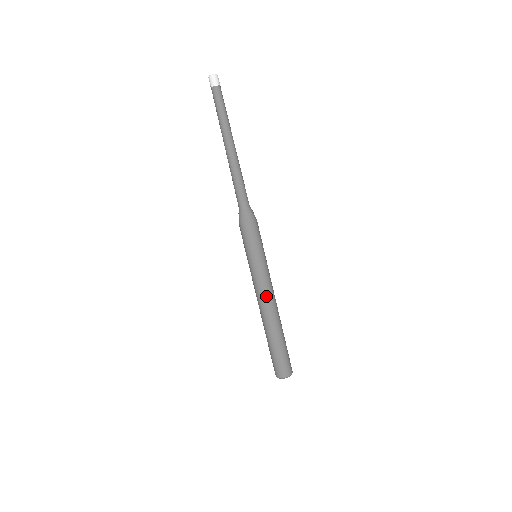
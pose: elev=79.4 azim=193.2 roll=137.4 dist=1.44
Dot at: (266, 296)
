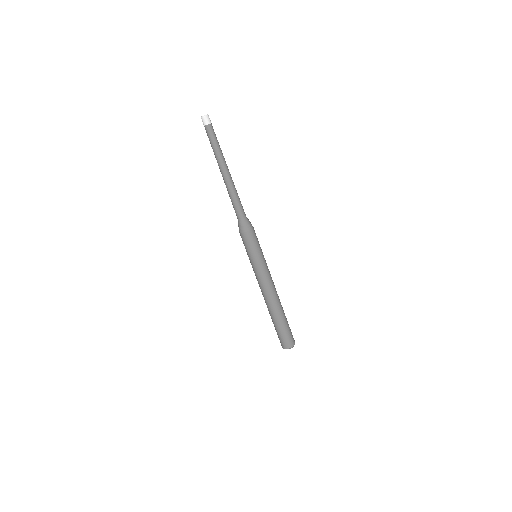
Dot at: (267, 287)
